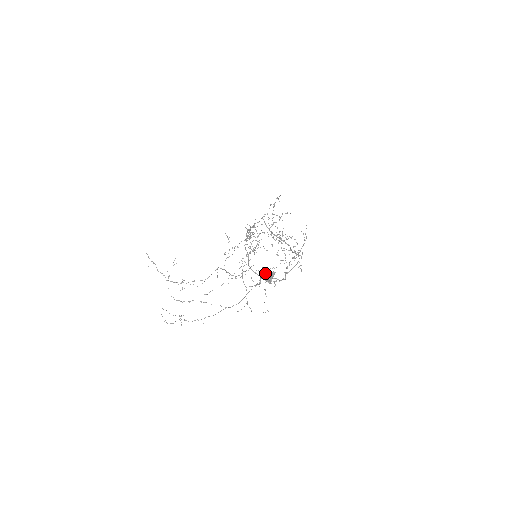
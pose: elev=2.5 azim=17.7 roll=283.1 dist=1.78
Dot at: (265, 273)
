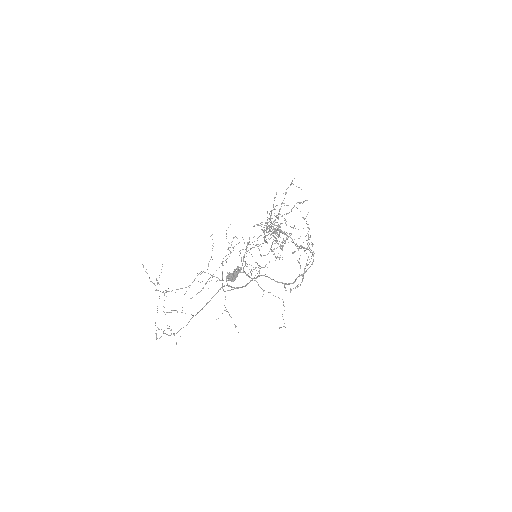
Dot at: (262, 275)
